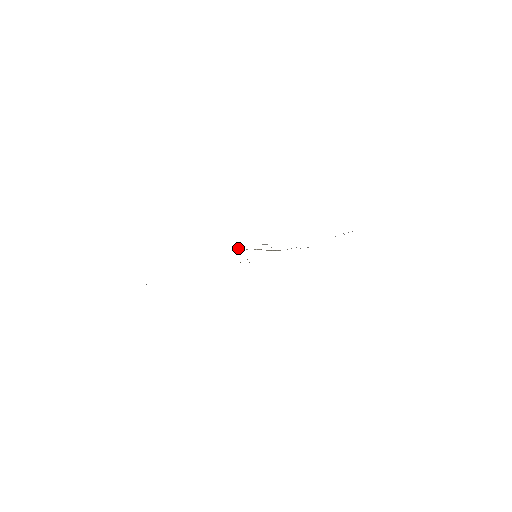
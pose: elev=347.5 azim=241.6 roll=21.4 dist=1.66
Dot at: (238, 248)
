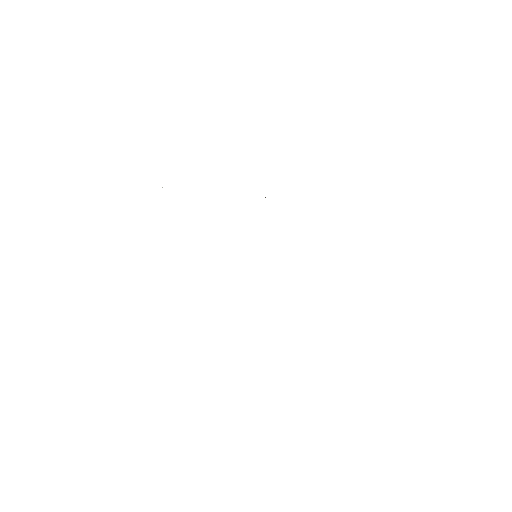
Dot at: occluded
